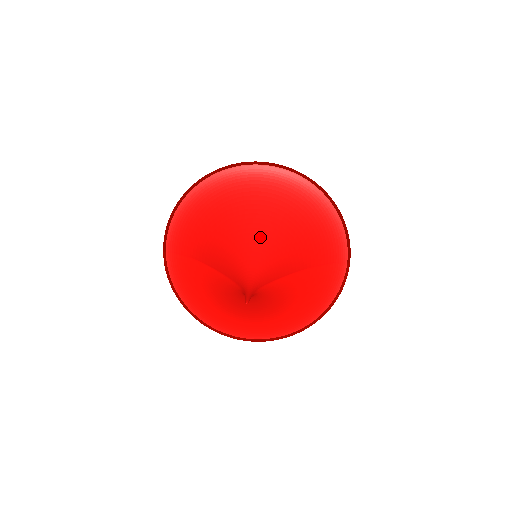
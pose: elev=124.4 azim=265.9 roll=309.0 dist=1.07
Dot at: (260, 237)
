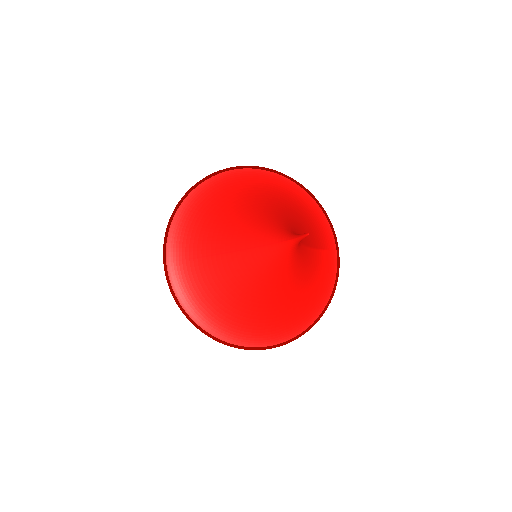
Dot at: (275, 213)
